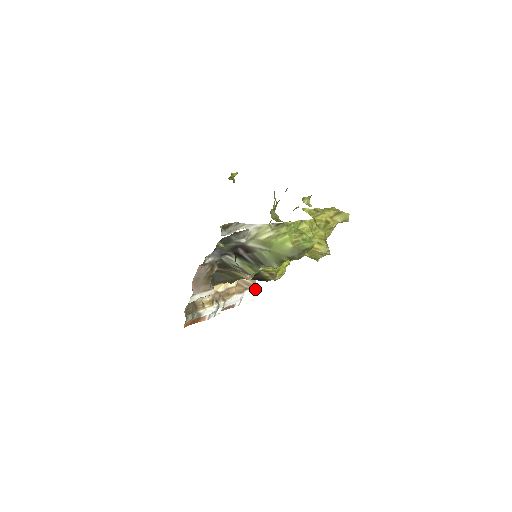
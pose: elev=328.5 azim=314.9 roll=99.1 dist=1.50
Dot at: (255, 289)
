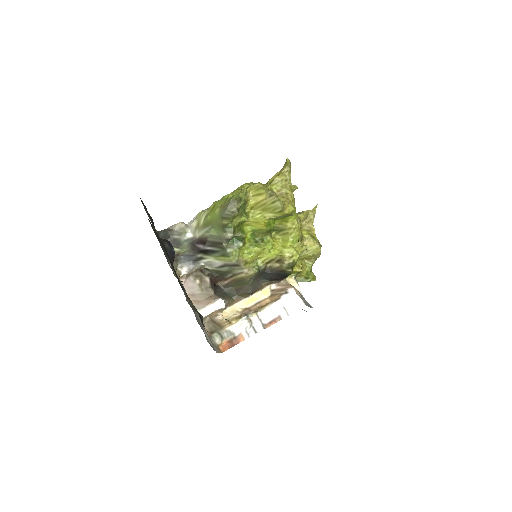
Dot at: (292, 290)
